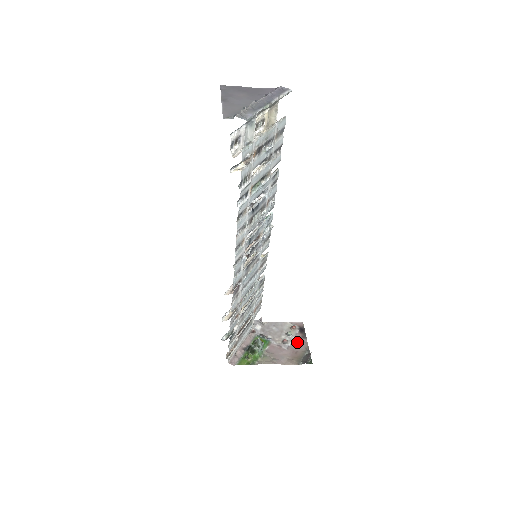
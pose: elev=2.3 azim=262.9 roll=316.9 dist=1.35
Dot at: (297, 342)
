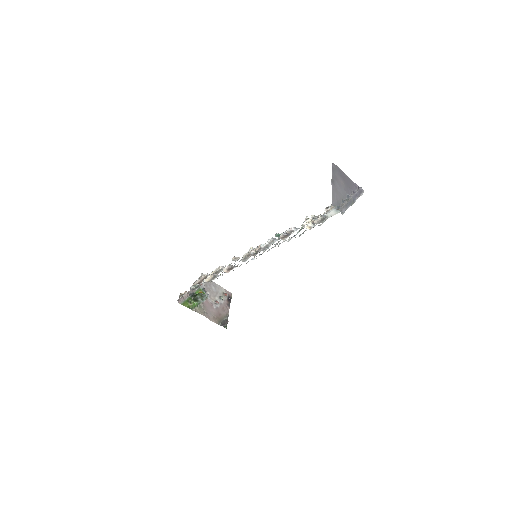
Dot at: (223, 307)
